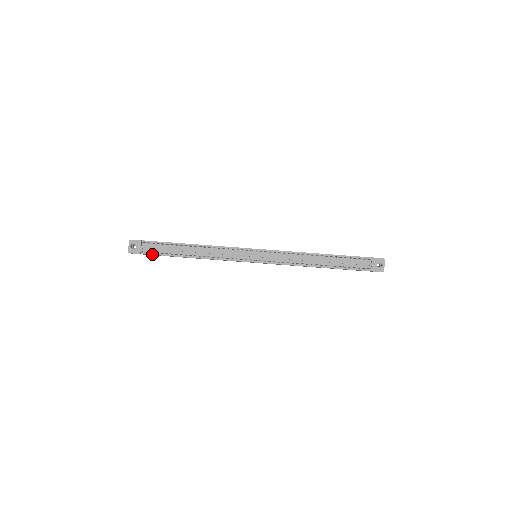
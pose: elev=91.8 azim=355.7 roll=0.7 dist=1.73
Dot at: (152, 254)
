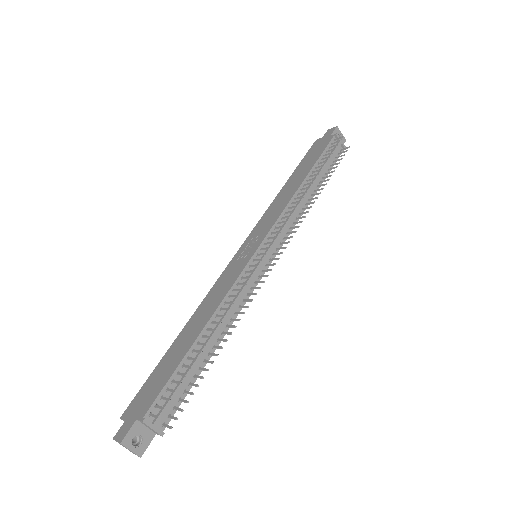
Dot at: (175, 411)
